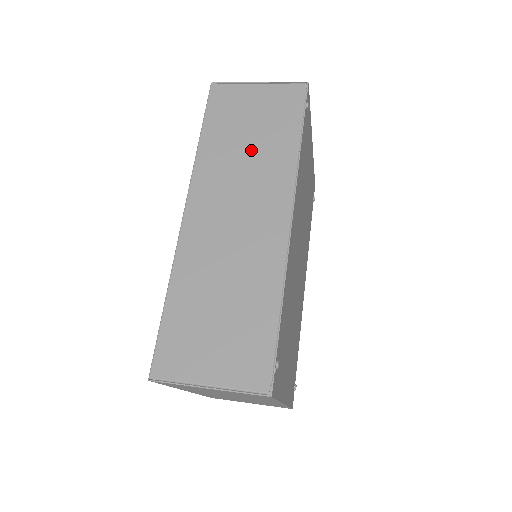
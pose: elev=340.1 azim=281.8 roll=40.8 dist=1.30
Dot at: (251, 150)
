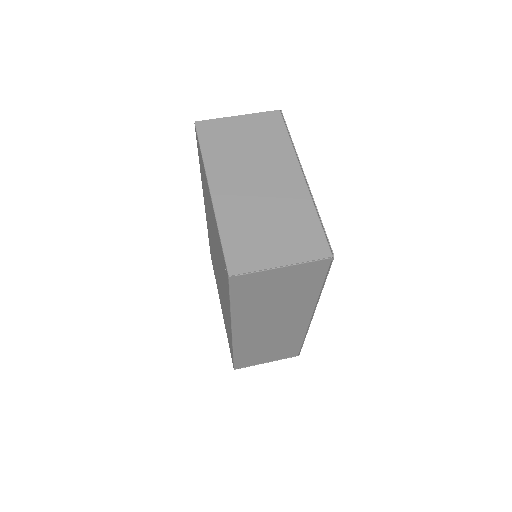
Dot at: (280, 302)
